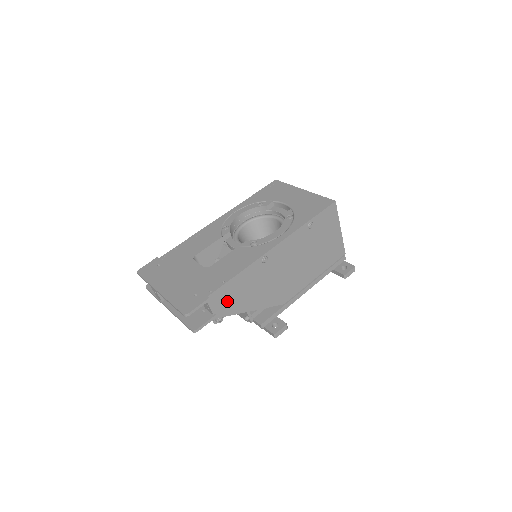
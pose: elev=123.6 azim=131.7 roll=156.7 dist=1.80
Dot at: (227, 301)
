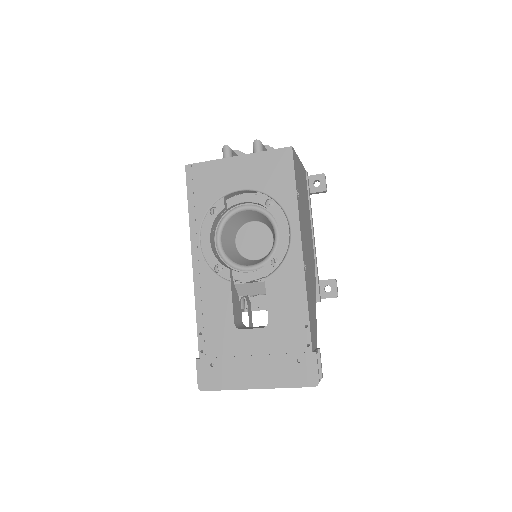
Dot at: (313, 330)
